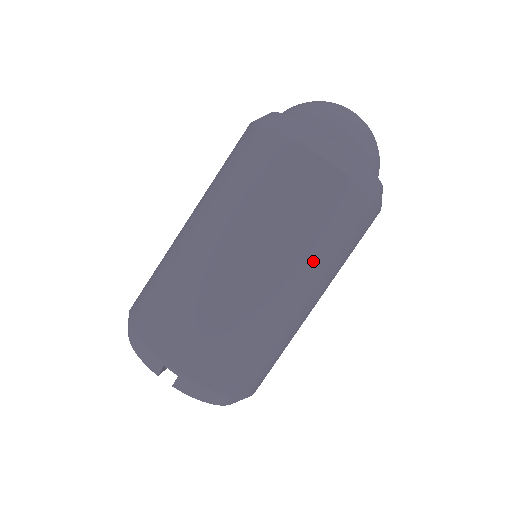
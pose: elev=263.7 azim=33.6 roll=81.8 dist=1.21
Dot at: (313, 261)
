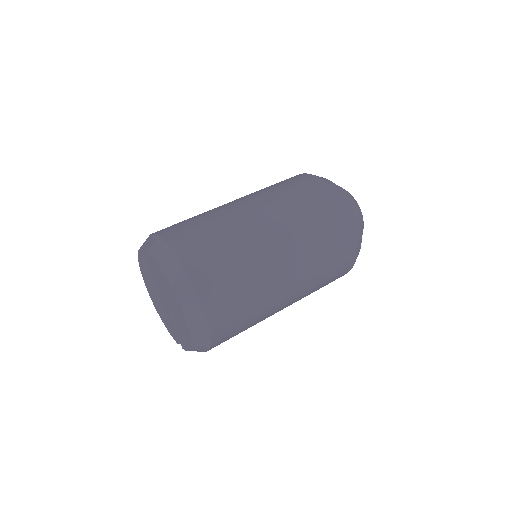
Dot at: (286, 210)
